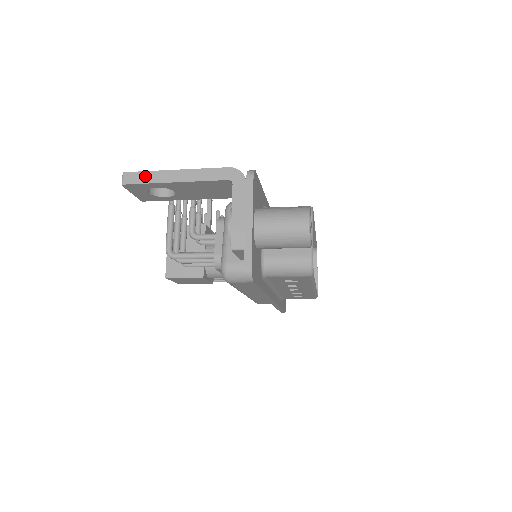
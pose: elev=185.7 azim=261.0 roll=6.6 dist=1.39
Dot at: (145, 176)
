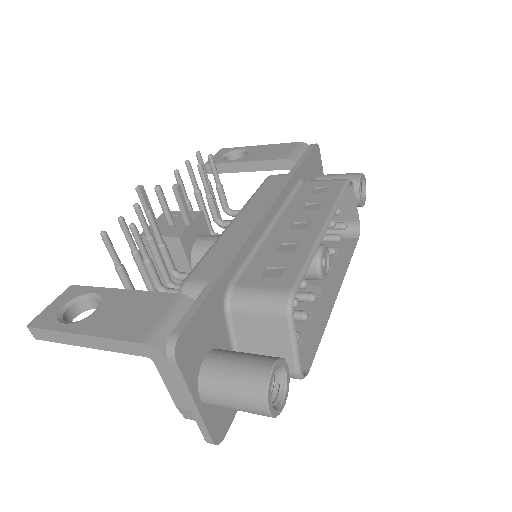
Dot at: (51, 335)
